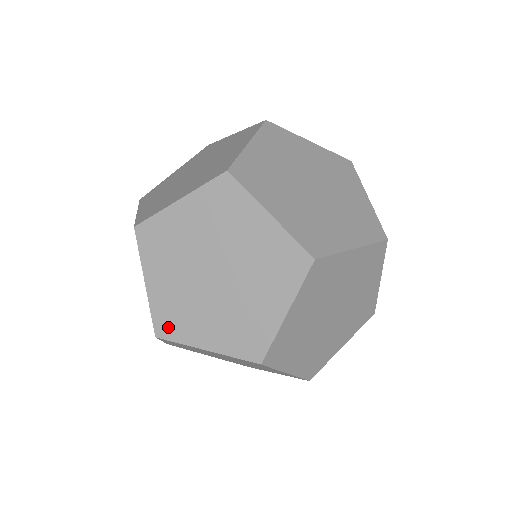
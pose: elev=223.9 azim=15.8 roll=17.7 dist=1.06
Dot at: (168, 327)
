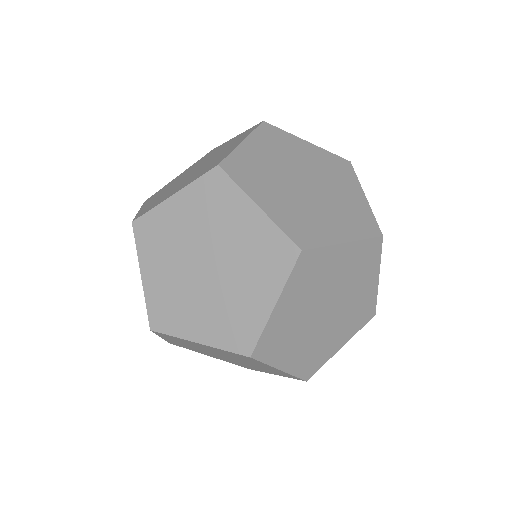
Dot at: (267, 349)
